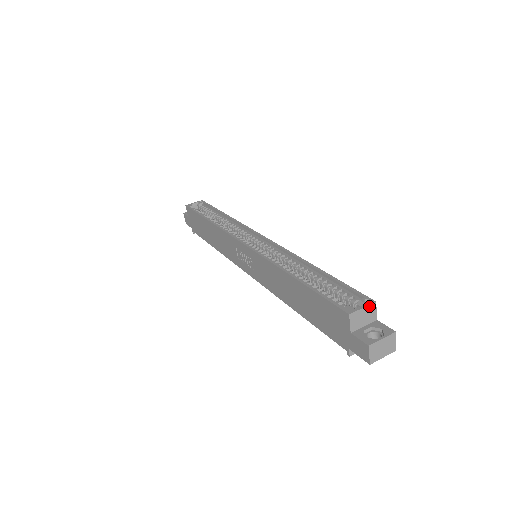
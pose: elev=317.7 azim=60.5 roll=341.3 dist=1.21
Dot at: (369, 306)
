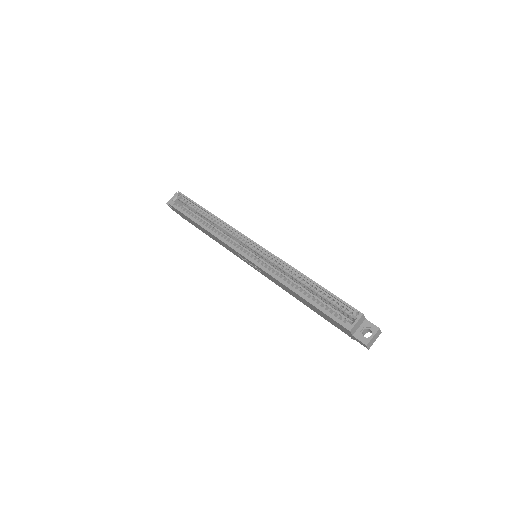
Dot at: (360, 319)
